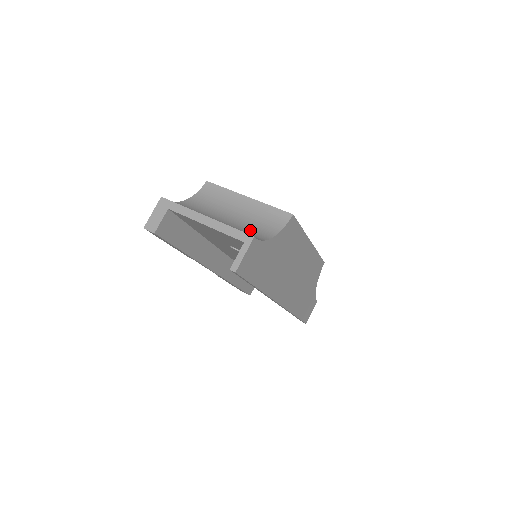
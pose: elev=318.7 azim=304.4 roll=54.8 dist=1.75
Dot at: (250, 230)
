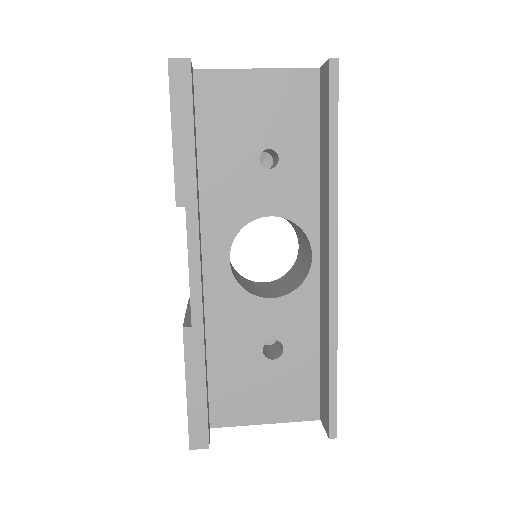
Dot at: occluded
